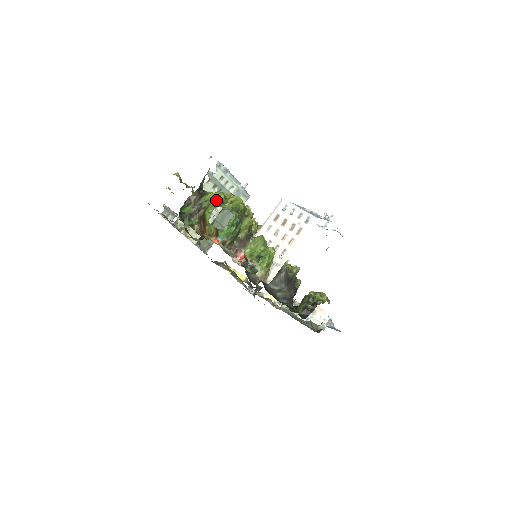
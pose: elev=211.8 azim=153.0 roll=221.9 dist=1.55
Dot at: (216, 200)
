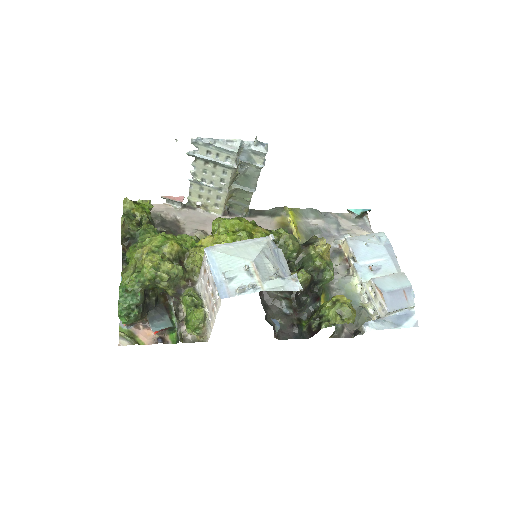
Dot at: (130, 264)
